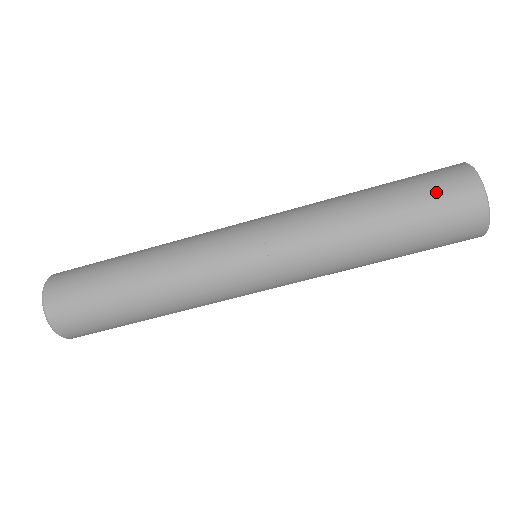
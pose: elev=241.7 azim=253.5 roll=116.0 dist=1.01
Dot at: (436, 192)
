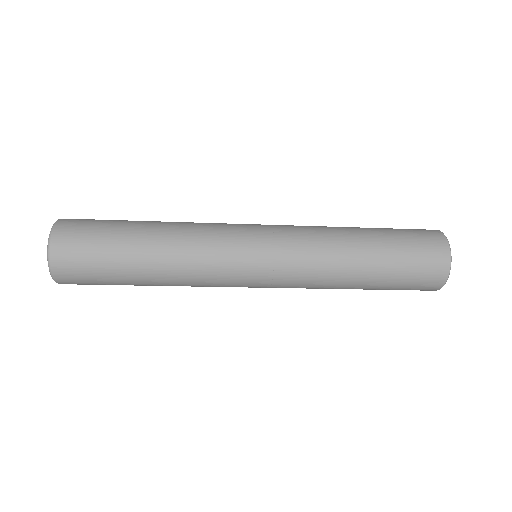
Dot at: (407, 289)
